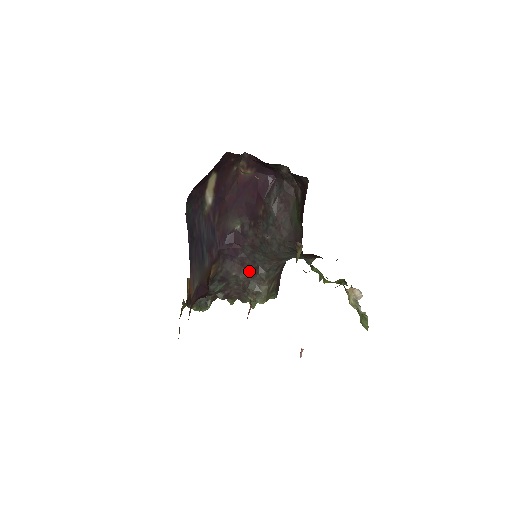
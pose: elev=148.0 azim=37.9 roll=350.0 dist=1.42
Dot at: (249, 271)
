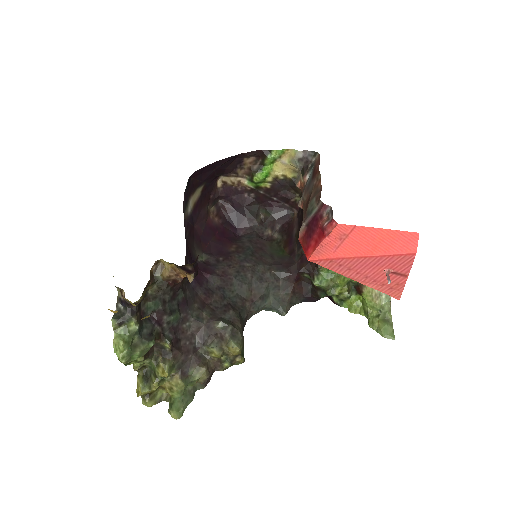
Dot at: (215, 309)
